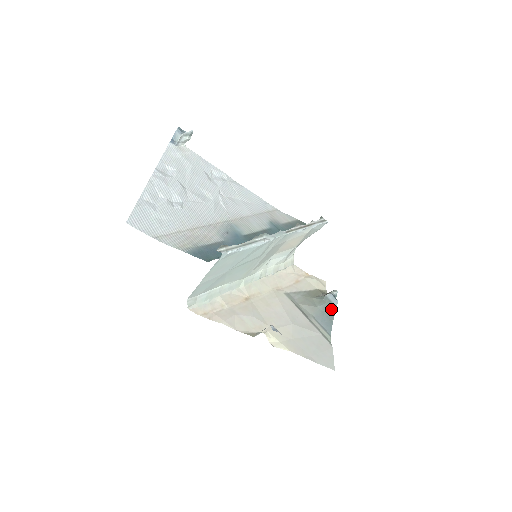
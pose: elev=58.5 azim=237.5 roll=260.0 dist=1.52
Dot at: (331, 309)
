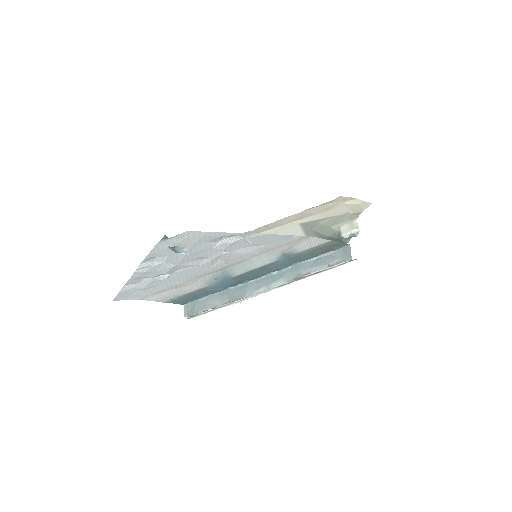
Dot at: occluded
